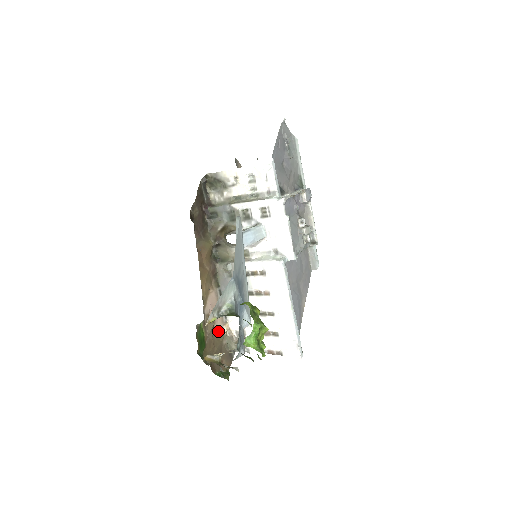
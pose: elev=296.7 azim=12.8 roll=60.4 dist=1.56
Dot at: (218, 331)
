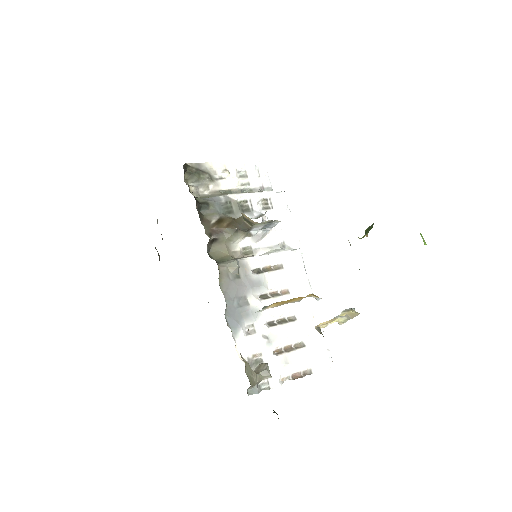
Dot at: occluded
